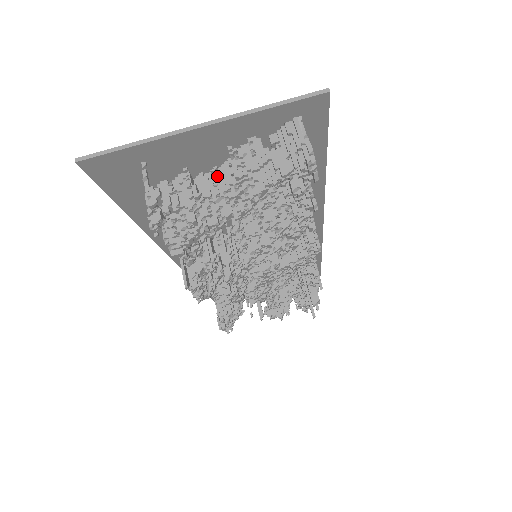
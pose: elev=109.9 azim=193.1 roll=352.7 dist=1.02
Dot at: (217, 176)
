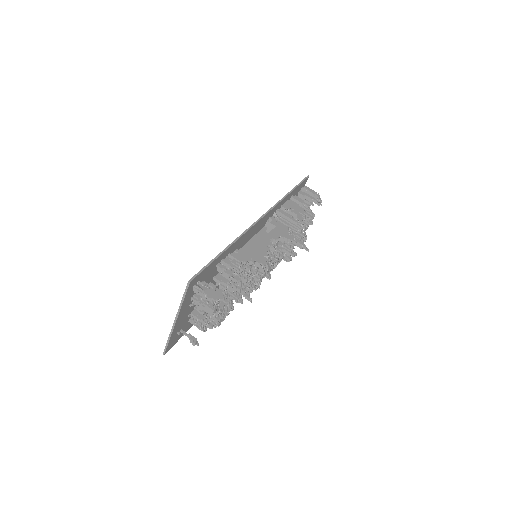
Dot at: occluded
